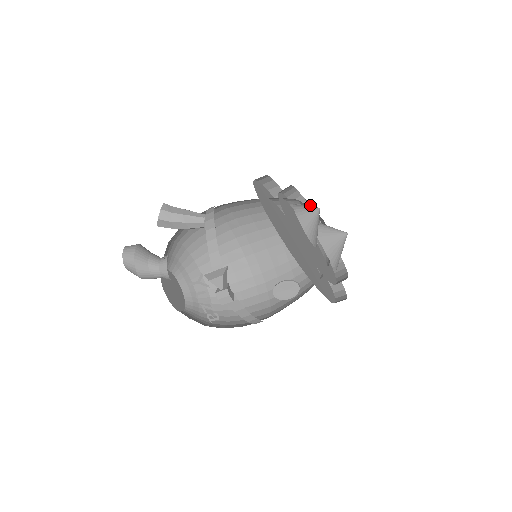
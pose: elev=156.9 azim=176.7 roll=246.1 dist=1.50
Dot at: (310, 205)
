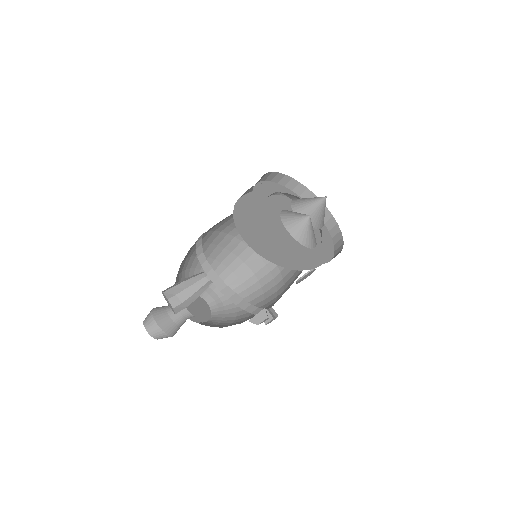
Dot at: occluded
